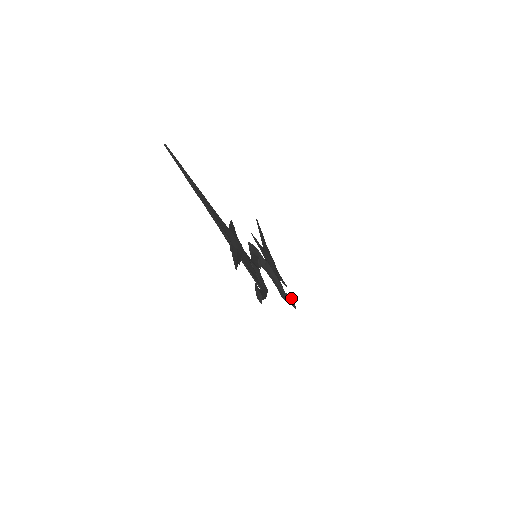
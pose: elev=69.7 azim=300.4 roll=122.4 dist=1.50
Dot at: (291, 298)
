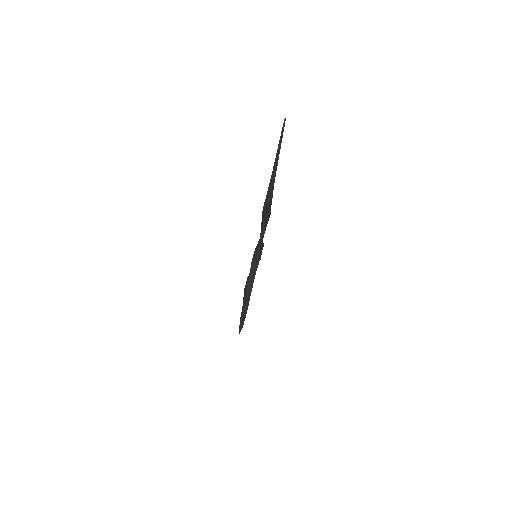
Dot at: occluded
